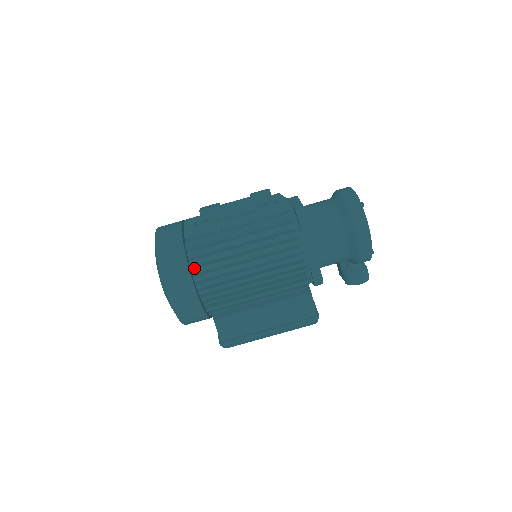
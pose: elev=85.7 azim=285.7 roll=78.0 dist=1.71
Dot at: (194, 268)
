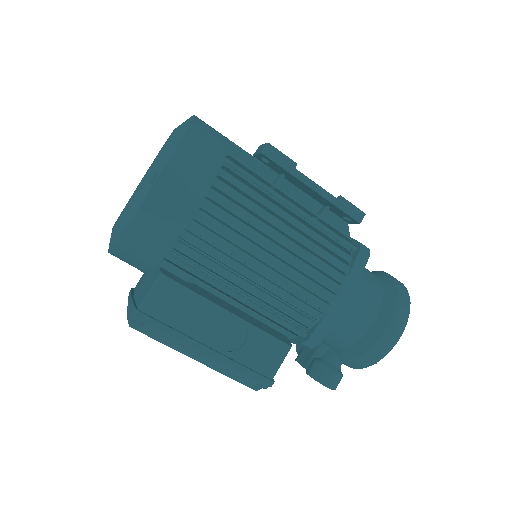
Dot at: occluded
